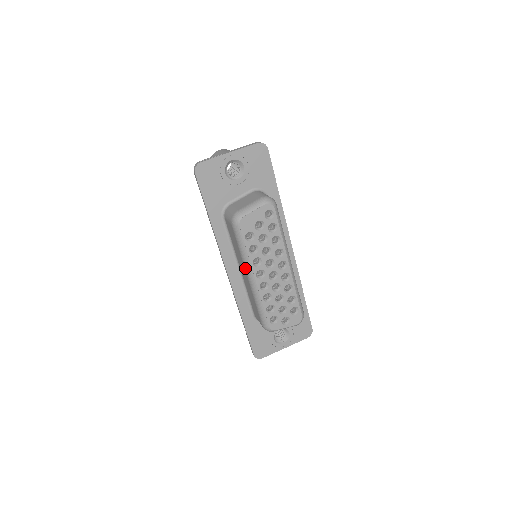
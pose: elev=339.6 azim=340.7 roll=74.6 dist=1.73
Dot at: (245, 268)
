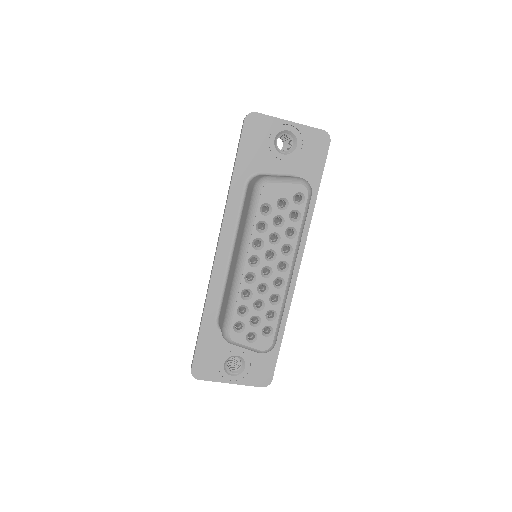
Dot at: (241, 245)
